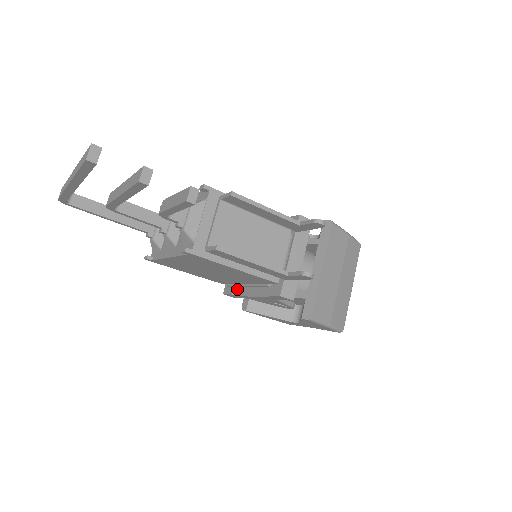
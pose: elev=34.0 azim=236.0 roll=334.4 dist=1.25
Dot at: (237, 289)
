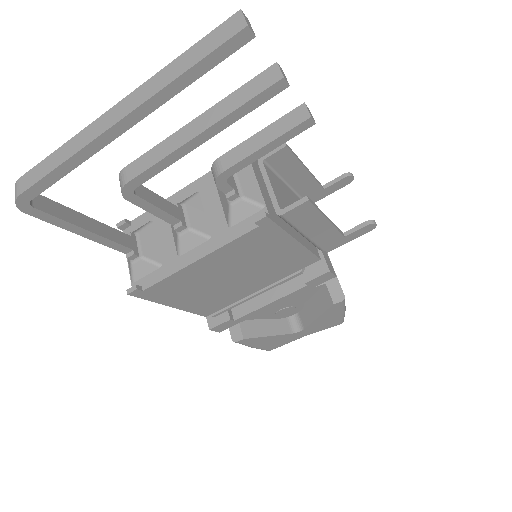
Dot at: (231, 313)
